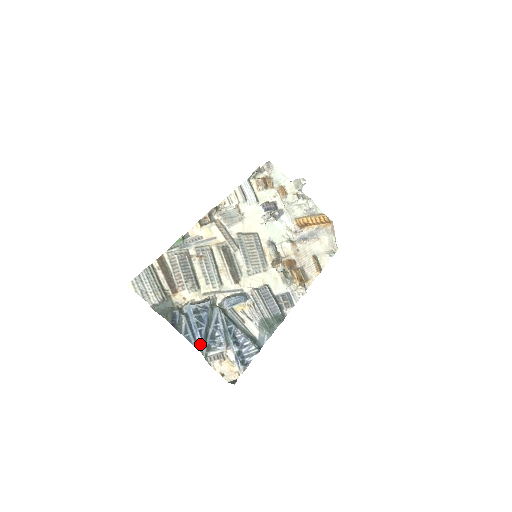
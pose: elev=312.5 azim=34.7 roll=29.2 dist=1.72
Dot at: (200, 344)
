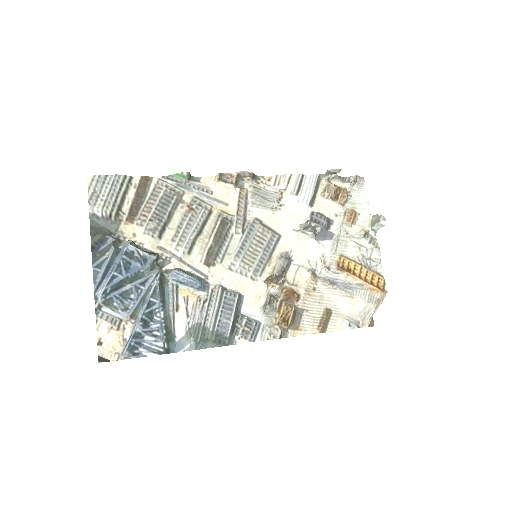
Dot at: (101, 289)
